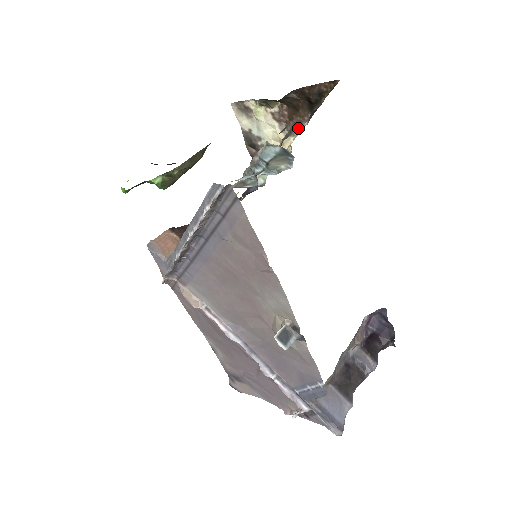
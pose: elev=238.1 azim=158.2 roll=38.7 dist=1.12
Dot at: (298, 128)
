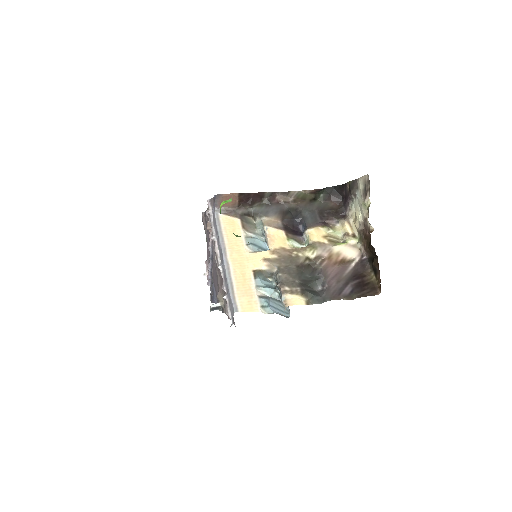
Dot at: (361, 242)
